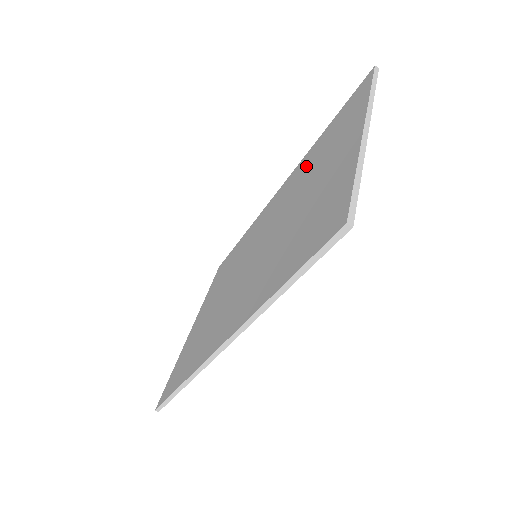
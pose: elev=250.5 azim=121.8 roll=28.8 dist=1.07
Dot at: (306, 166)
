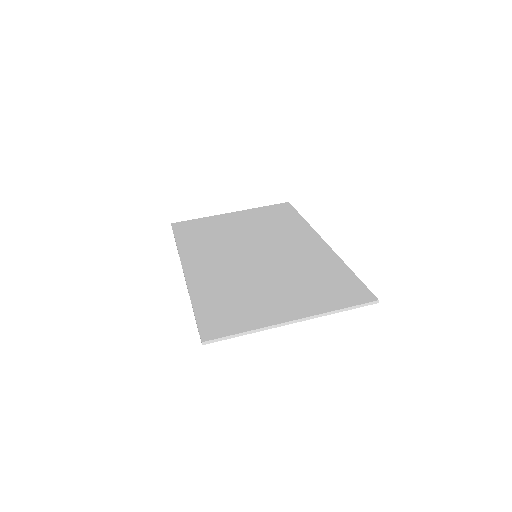
Dot at: (317, 268)
